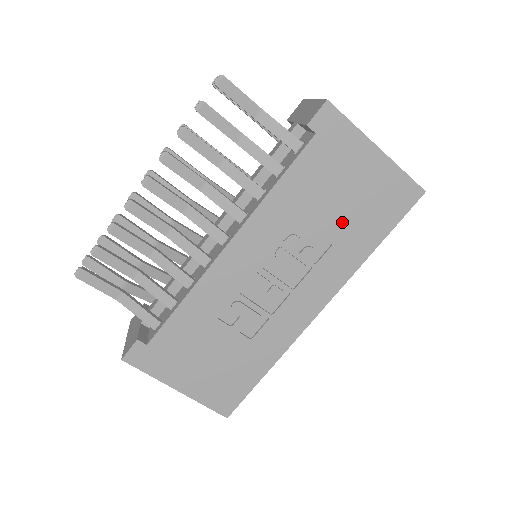
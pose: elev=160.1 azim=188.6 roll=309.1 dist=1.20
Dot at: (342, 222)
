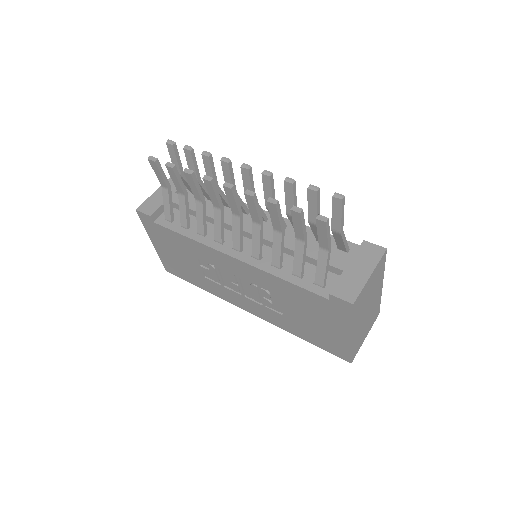
Dot at: (297, 319)
